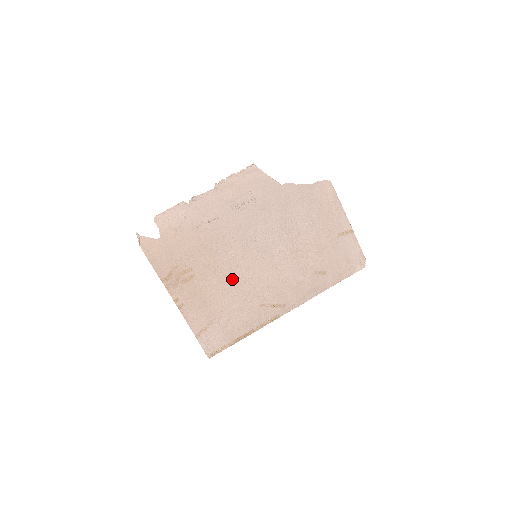
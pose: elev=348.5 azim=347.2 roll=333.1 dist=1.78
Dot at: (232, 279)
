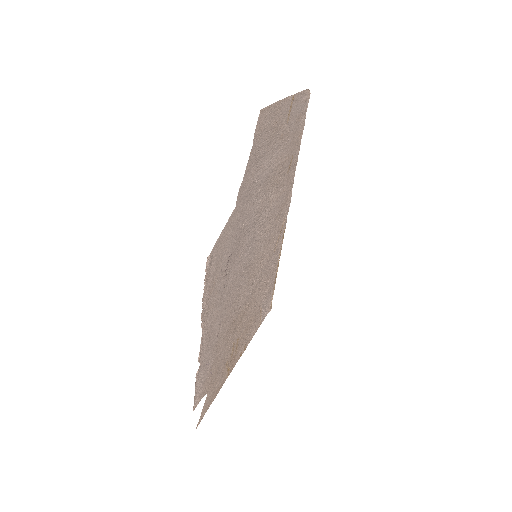
Dot at: (254, 289)
